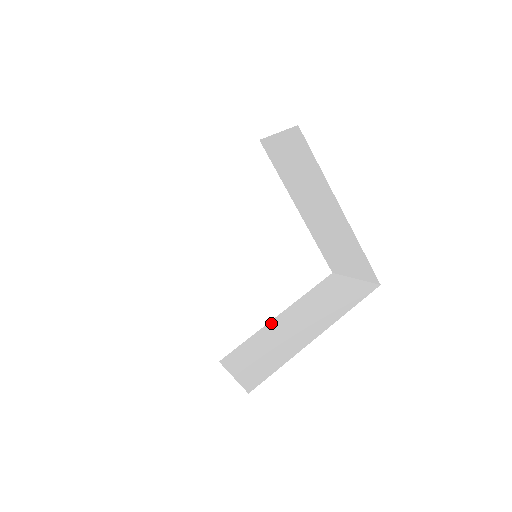
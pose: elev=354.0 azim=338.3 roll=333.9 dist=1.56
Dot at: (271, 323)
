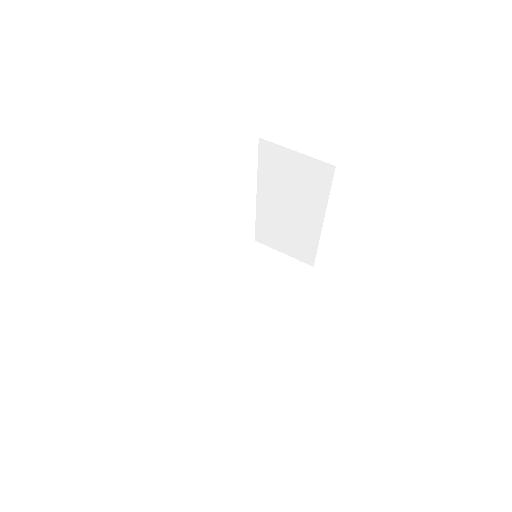
Dot at: (222, 292)
